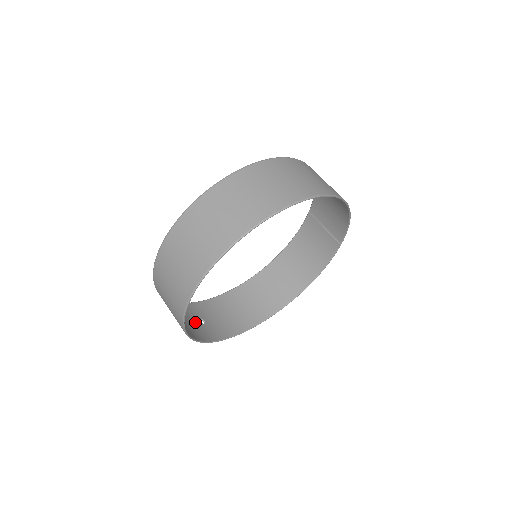
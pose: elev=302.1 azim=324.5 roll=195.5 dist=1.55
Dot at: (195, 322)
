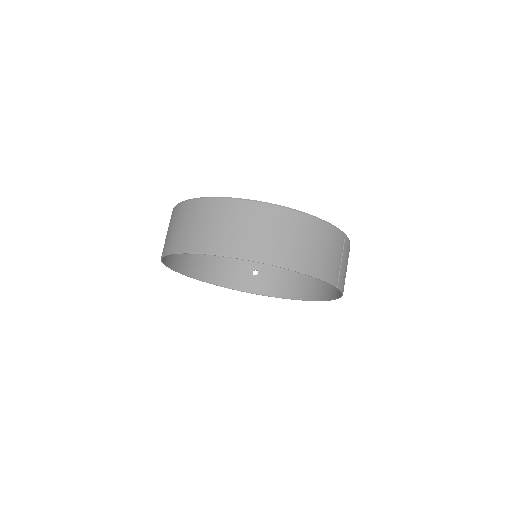
Dot at: (245, 271)
